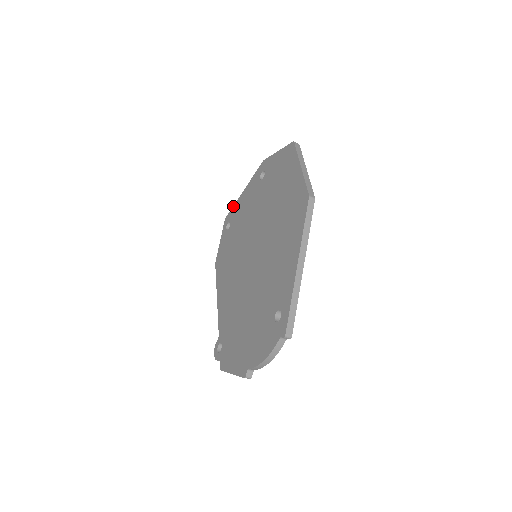
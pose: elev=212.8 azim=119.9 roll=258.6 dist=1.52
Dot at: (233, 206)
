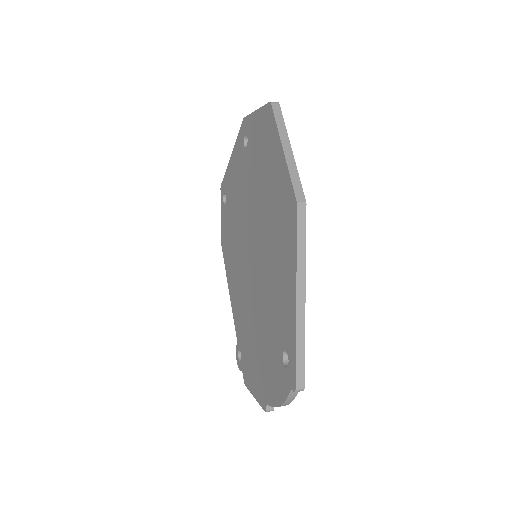
Dot at: (225, 173)
